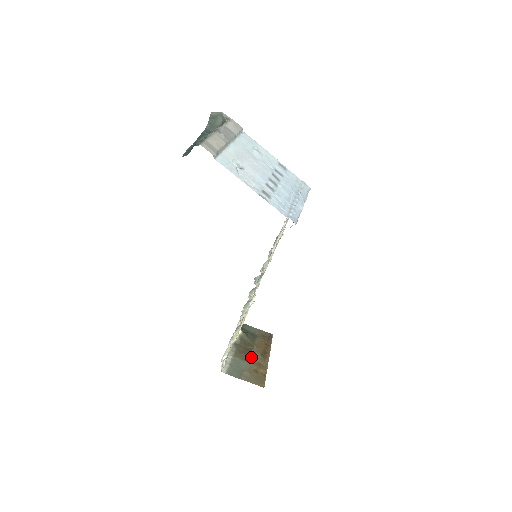
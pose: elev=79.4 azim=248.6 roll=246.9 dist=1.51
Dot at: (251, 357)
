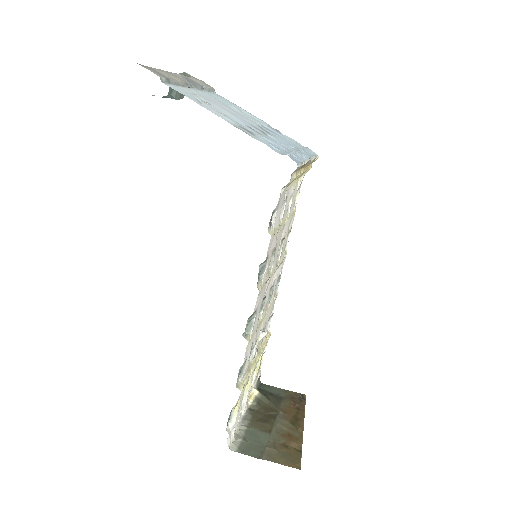
Dot at: (276, 426)
